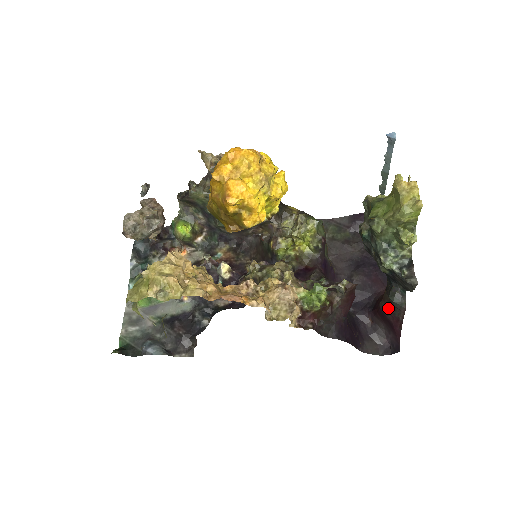
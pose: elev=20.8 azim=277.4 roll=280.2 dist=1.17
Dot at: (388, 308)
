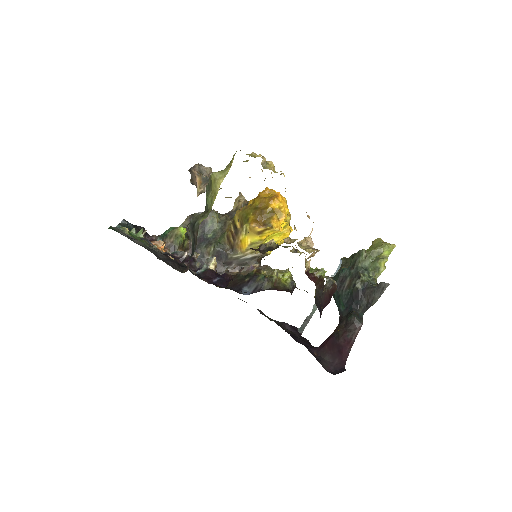
Dot at: (342, 333)
